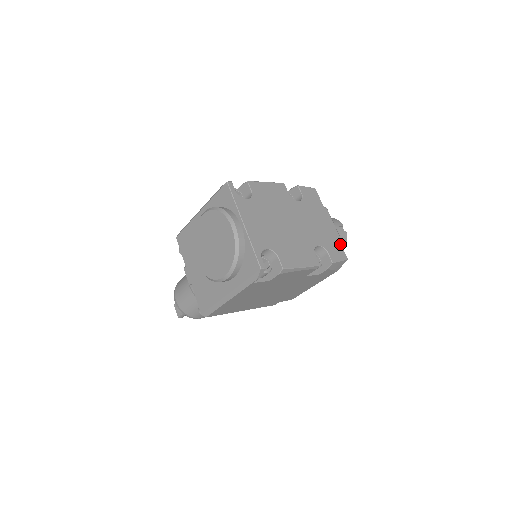
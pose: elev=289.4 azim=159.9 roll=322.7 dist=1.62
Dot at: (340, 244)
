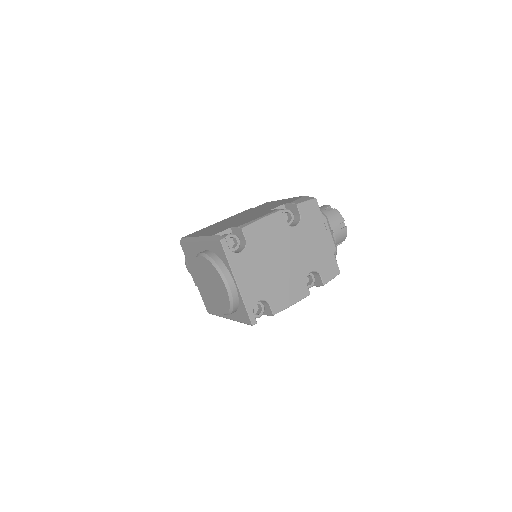
Dot at: (335, 259)
